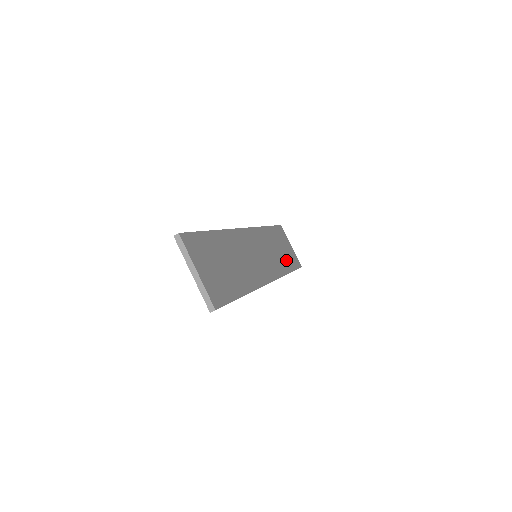
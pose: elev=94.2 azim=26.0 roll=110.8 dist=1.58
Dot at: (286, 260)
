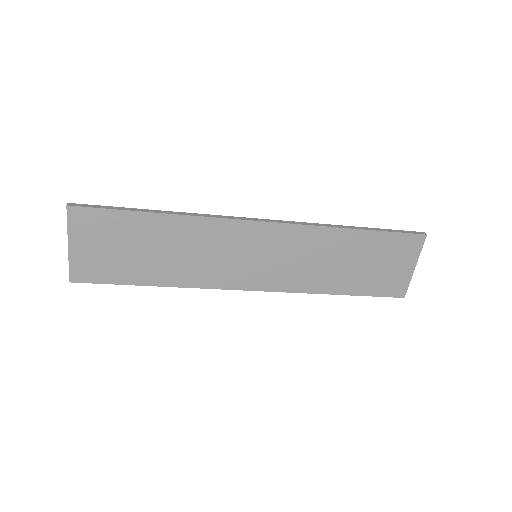
Dot at: (354, 279)
